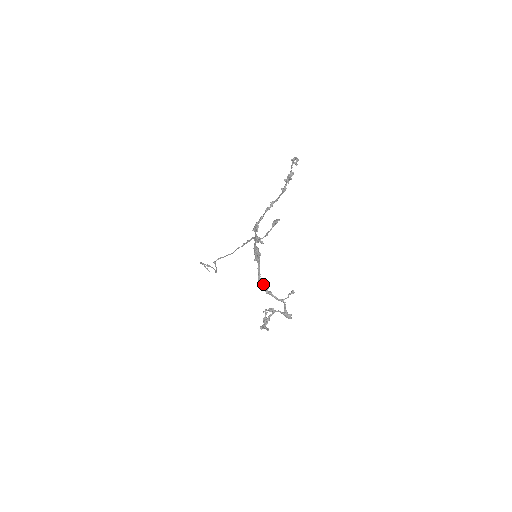
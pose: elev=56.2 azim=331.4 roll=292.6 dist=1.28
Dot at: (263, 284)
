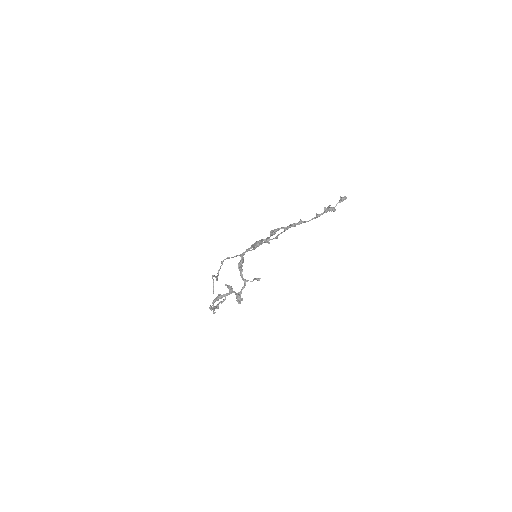
Dot at: (242, 259)
